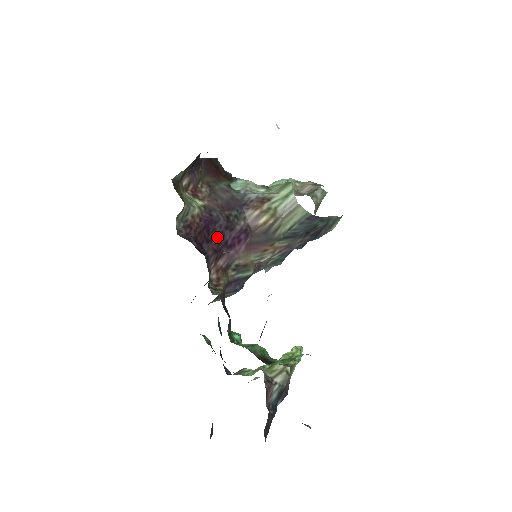
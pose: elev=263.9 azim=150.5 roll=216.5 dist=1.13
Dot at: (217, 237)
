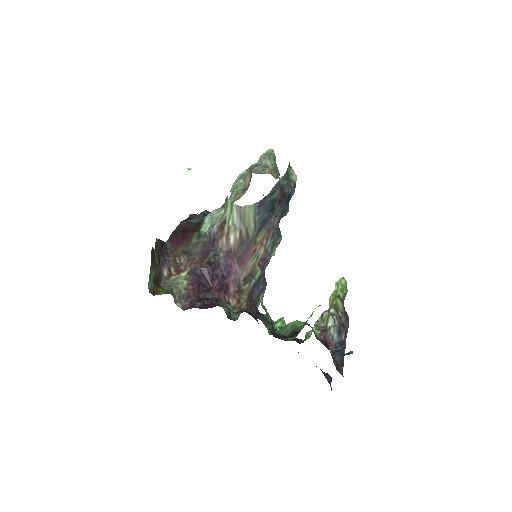
Dot at: (213, 281)
